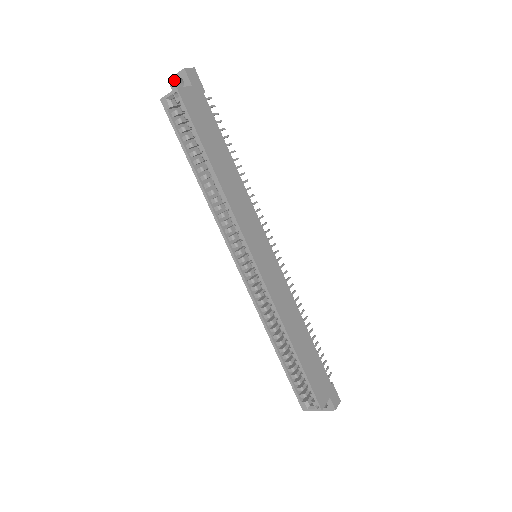
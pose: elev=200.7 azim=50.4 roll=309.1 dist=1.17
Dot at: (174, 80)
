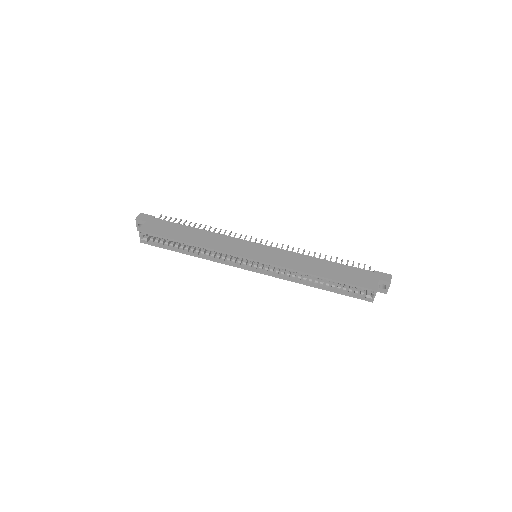
Dot at: (139, 228)
